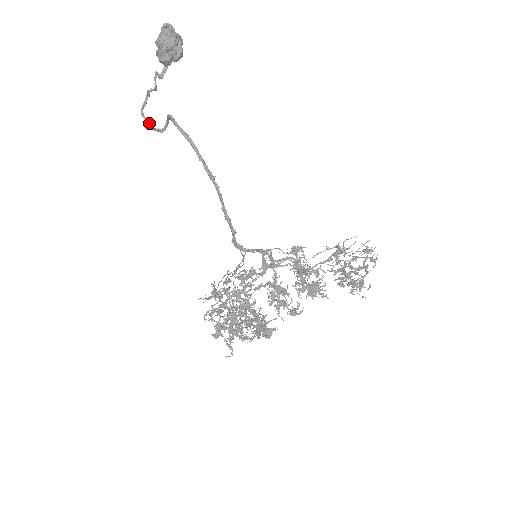
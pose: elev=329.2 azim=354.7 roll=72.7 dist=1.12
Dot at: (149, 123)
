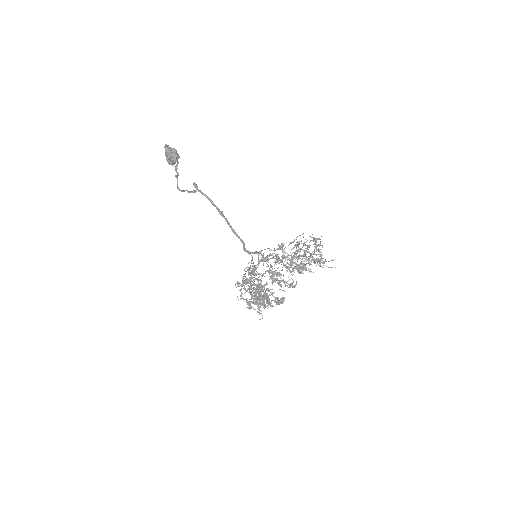
Dot at: occluded
